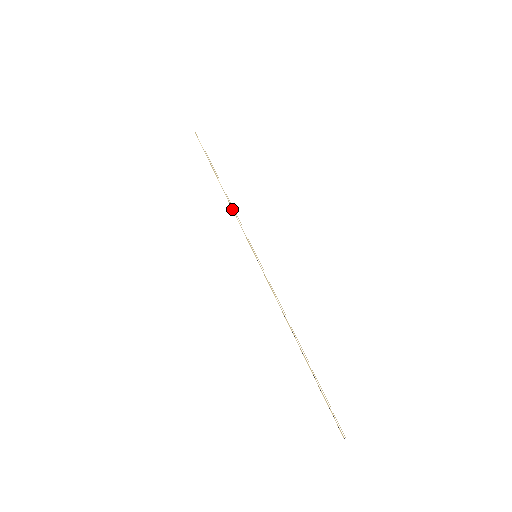
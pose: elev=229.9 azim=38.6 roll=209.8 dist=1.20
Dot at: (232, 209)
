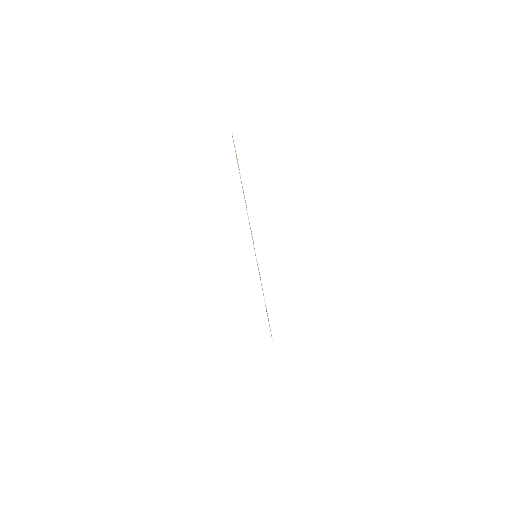
Dot at: (249, 221)
